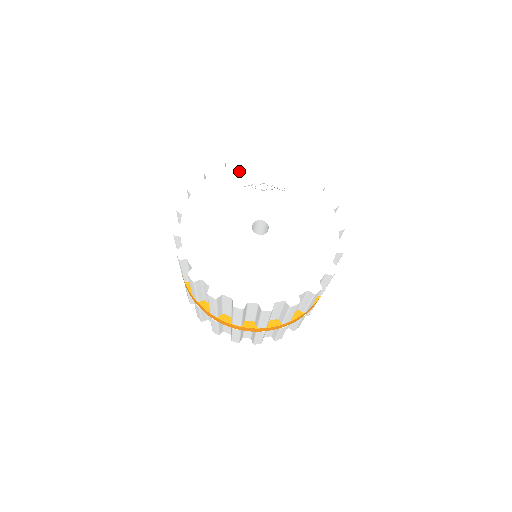
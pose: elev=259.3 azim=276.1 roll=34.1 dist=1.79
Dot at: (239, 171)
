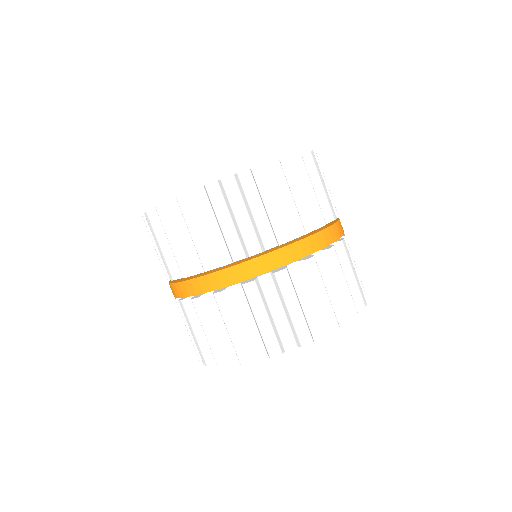
Dot at: occluded
